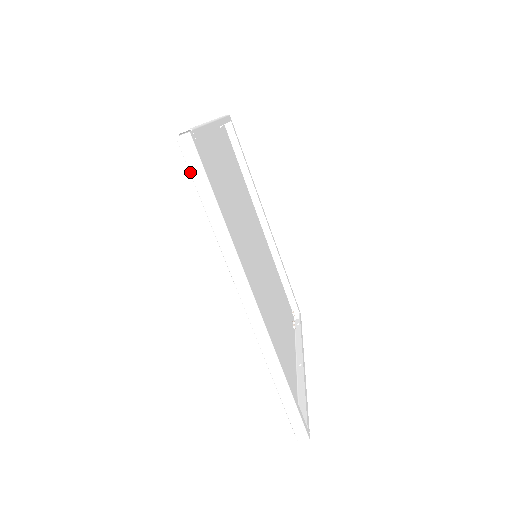
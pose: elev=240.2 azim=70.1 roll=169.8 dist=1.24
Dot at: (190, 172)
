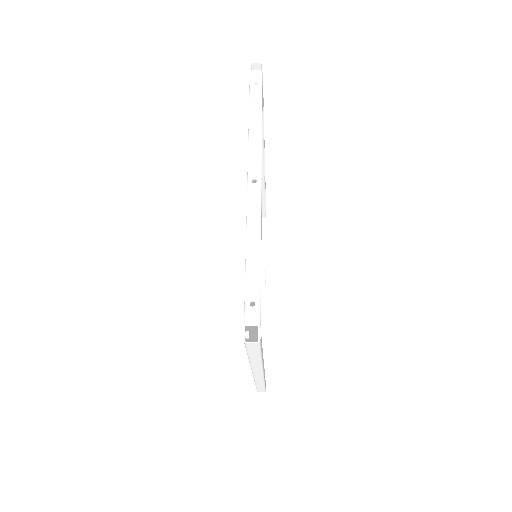
Dot at: (247, 350)
